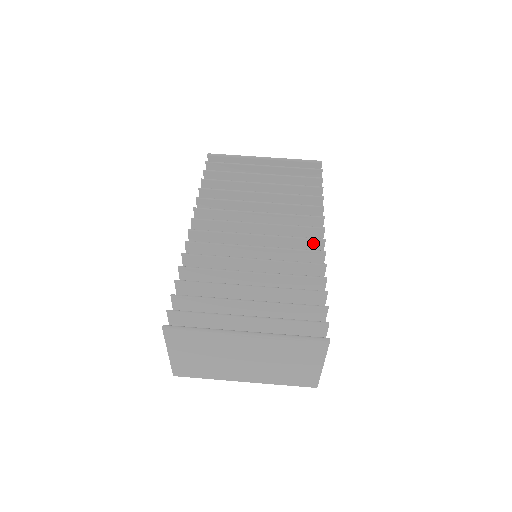
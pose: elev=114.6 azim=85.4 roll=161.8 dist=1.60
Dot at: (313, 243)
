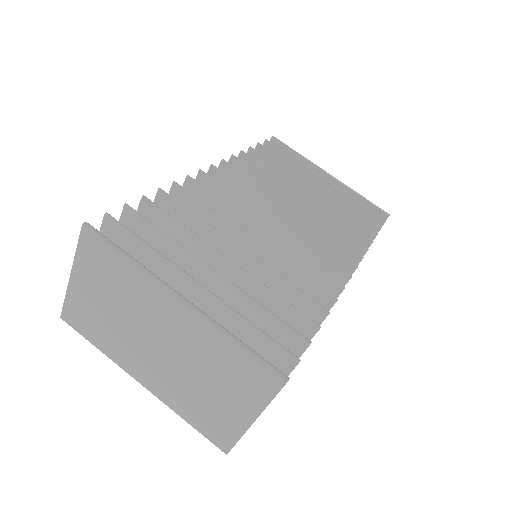
Dot at: (333, 273)
